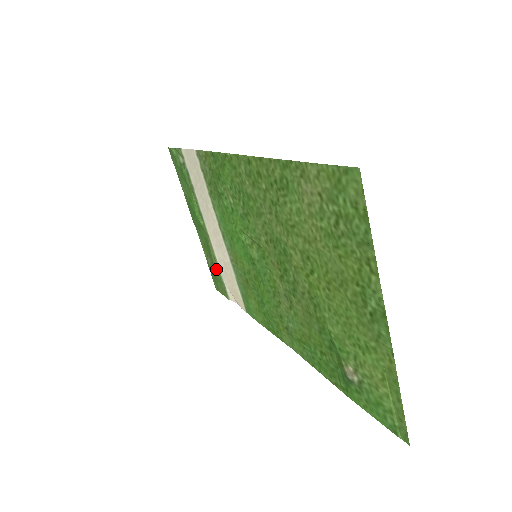
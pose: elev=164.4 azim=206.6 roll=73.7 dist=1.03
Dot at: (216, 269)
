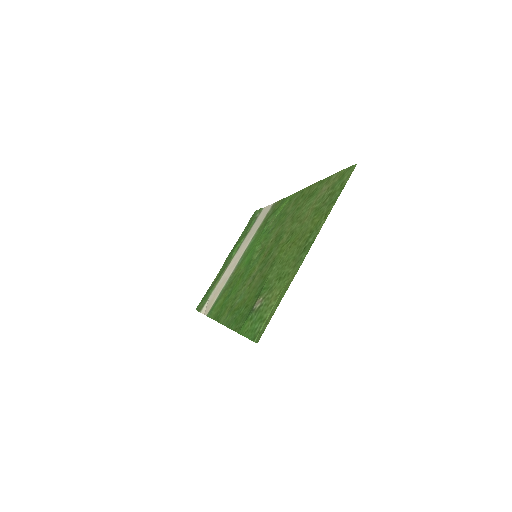
Dot at: (213, 288)
